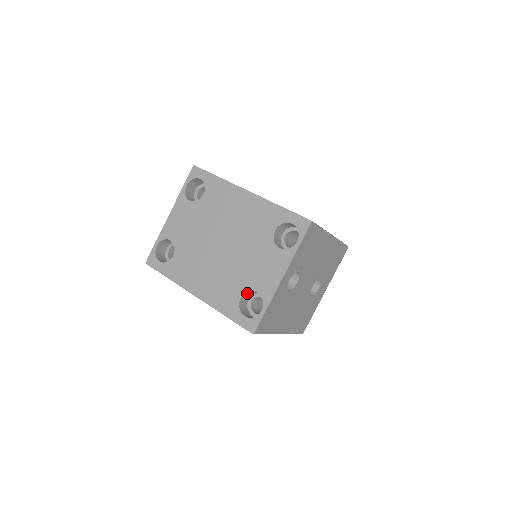
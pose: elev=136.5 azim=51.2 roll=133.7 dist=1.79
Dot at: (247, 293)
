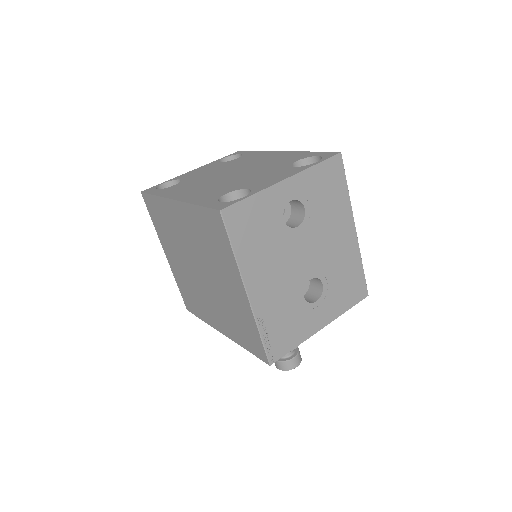
Dot at: (235, 196)
